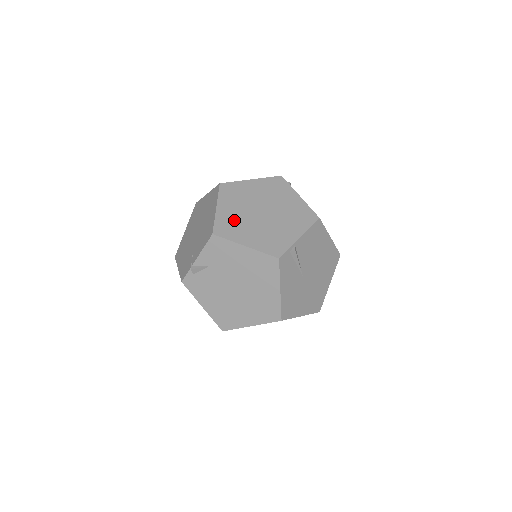
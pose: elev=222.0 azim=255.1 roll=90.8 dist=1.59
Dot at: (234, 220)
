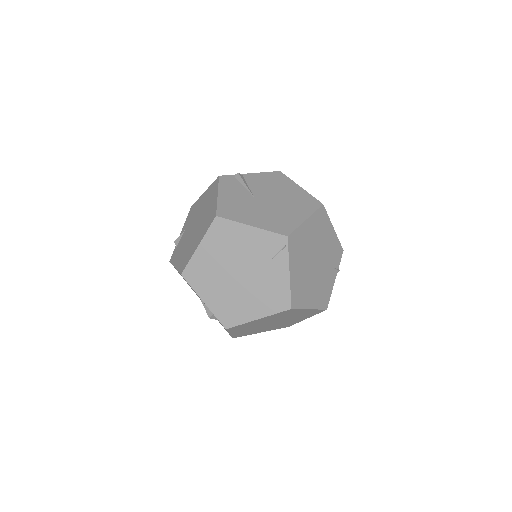
Dot at: occluded
